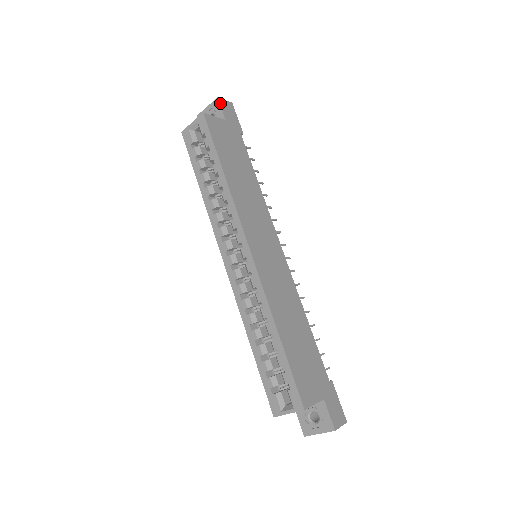
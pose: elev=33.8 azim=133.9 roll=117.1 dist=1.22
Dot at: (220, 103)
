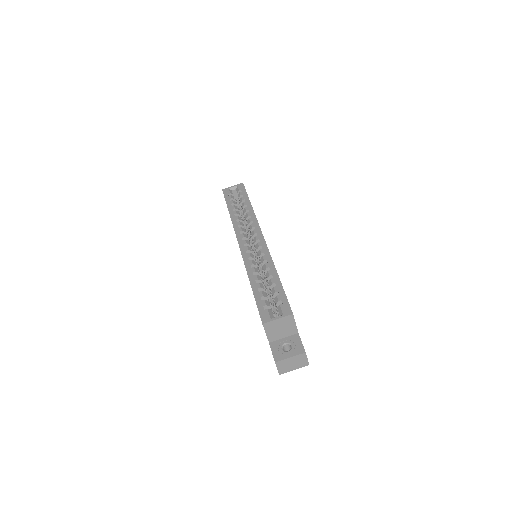
Dot at: occluded
